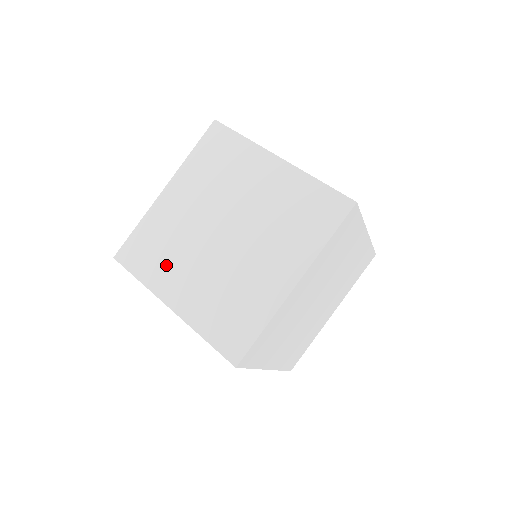
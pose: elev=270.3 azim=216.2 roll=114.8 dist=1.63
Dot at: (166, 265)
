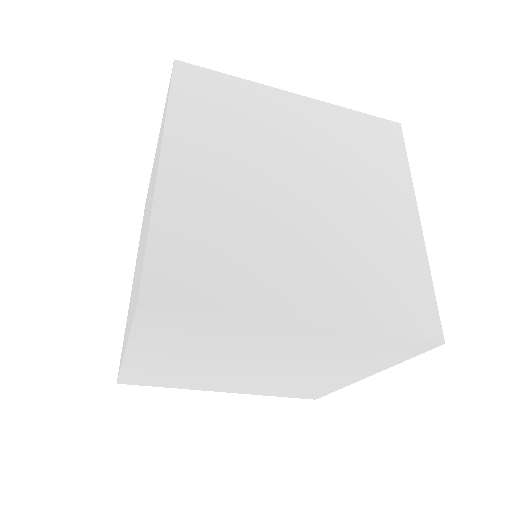
Dot at: (253, 268)
